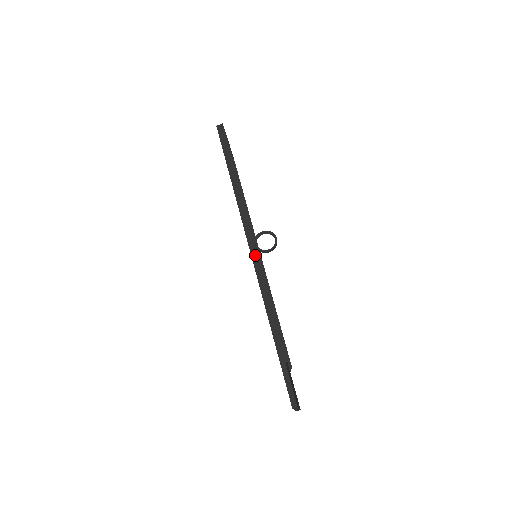
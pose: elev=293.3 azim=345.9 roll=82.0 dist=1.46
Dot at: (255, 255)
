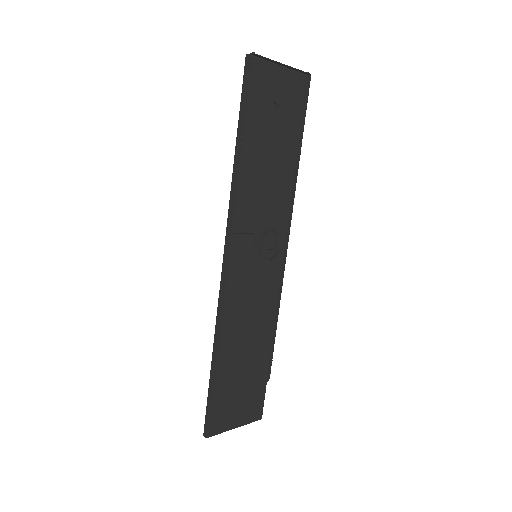
Dot at: (224, 272)
